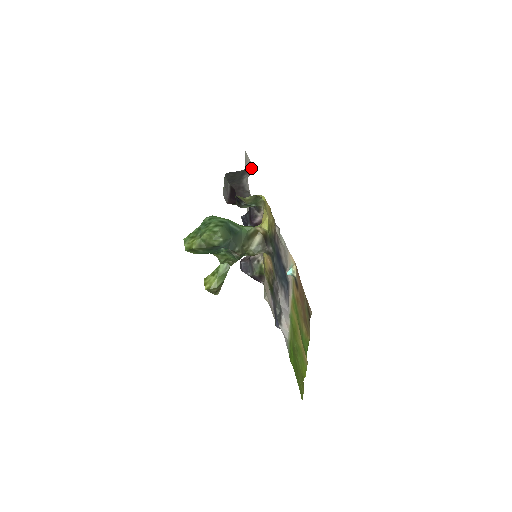
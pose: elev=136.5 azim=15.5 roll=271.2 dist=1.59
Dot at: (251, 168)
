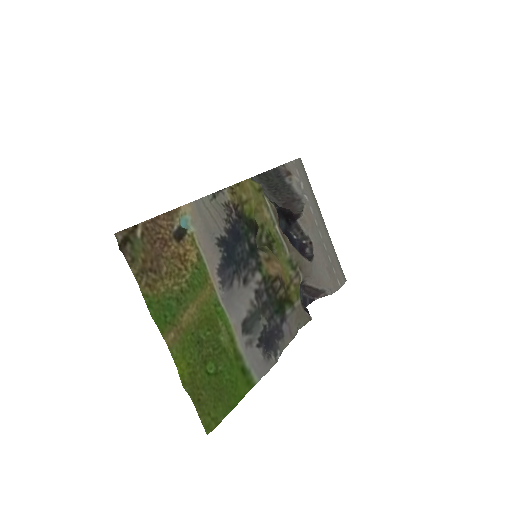
Dot at: (282, 166)
